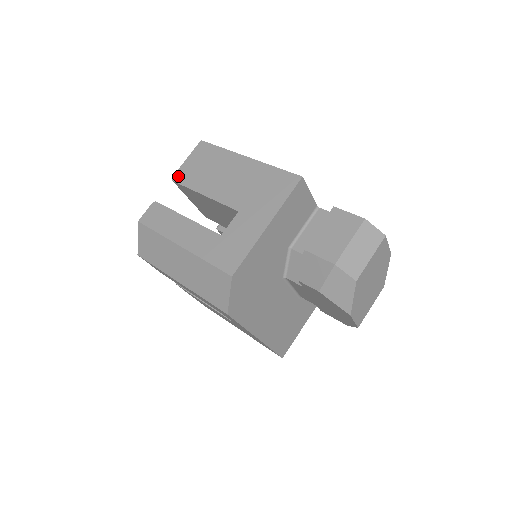
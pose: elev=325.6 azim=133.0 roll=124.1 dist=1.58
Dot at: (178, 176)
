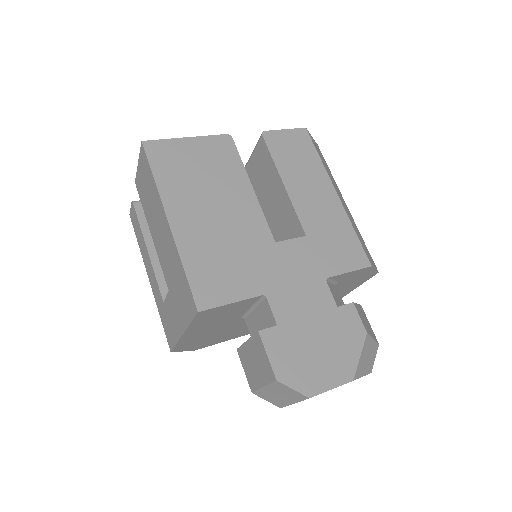
Dot at: (137, 184)
